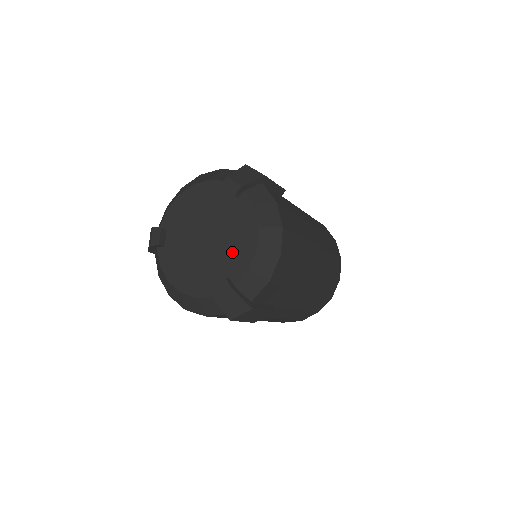
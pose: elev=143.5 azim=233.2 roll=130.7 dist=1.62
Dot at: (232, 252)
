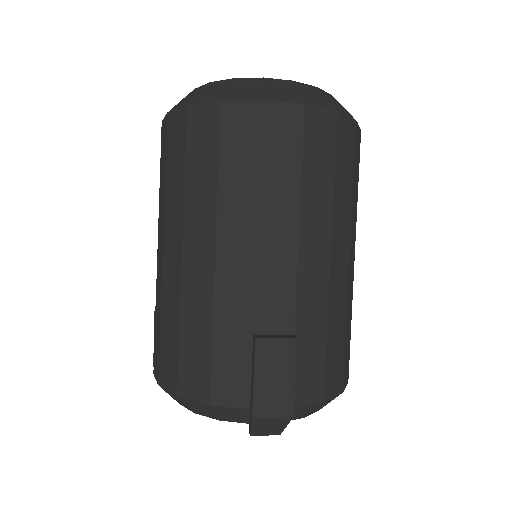
Dot at: occluded
